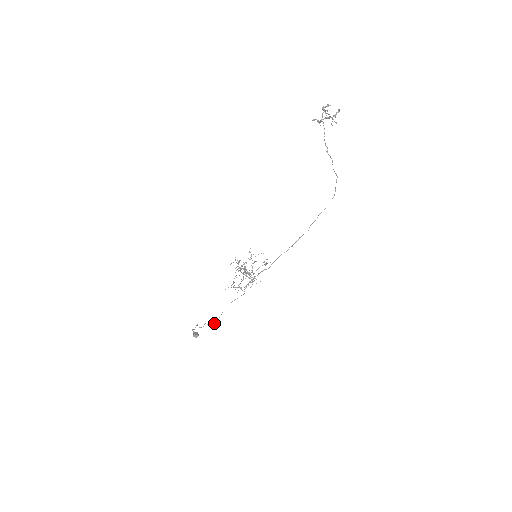
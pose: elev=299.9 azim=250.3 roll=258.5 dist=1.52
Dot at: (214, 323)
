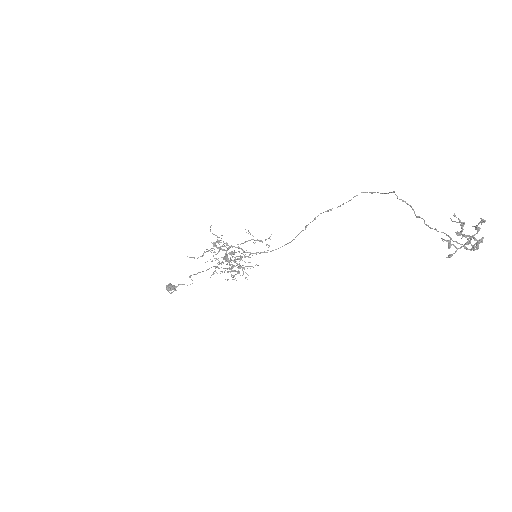
Dot at: occluded
